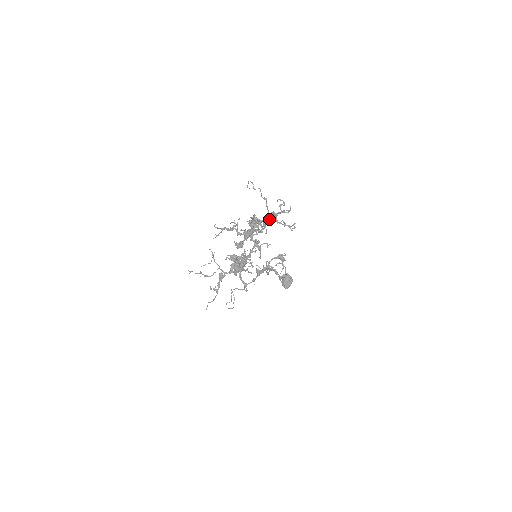
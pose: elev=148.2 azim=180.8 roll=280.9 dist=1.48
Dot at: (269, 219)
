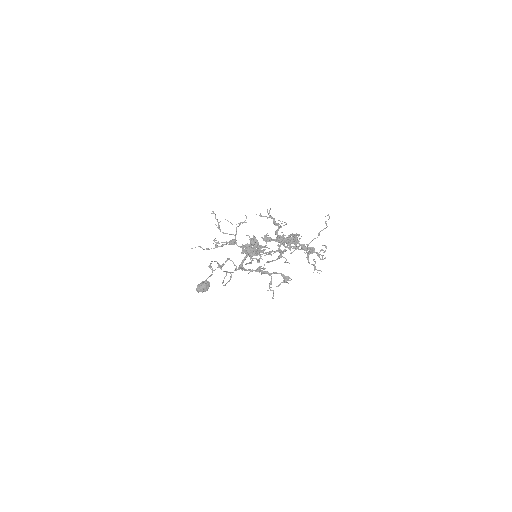
Dot at: (305, 248)
